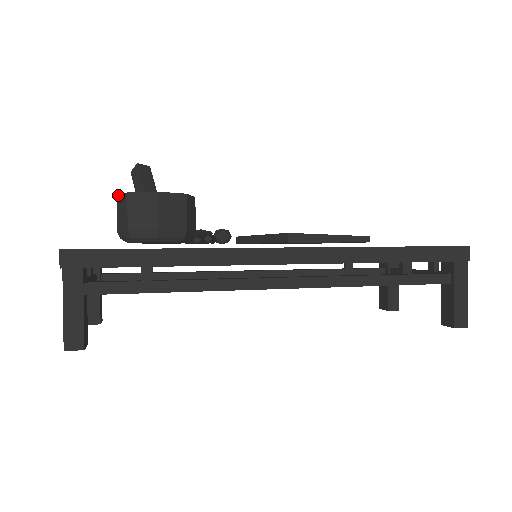
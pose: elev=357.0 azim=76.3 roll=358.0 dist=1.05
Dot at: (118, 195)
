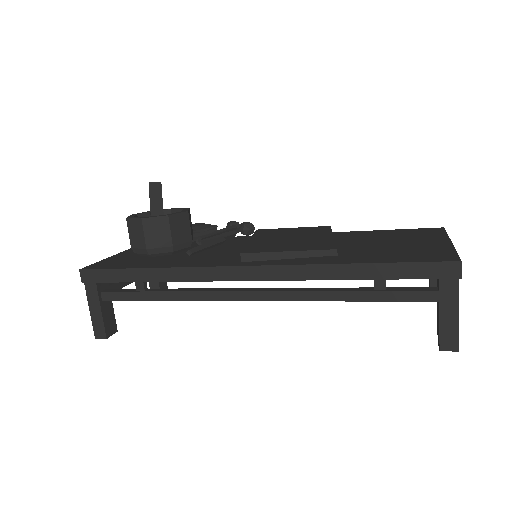
Dot at: (130, 215)
